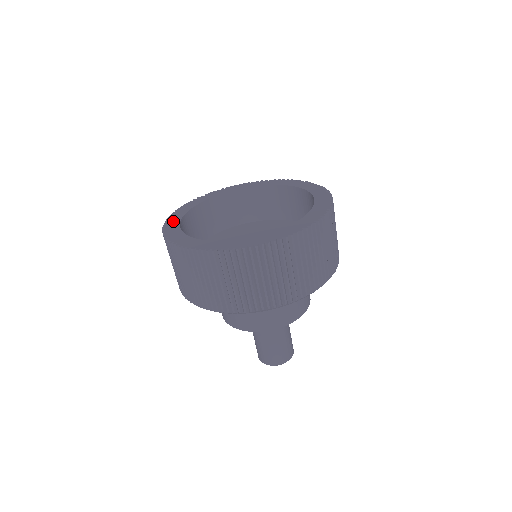
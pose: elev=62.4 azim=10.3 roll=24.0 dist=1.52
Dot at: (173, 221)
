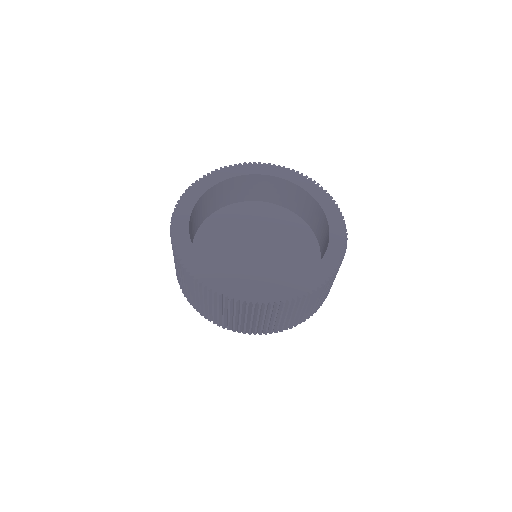
Dot at: (192, 196)
